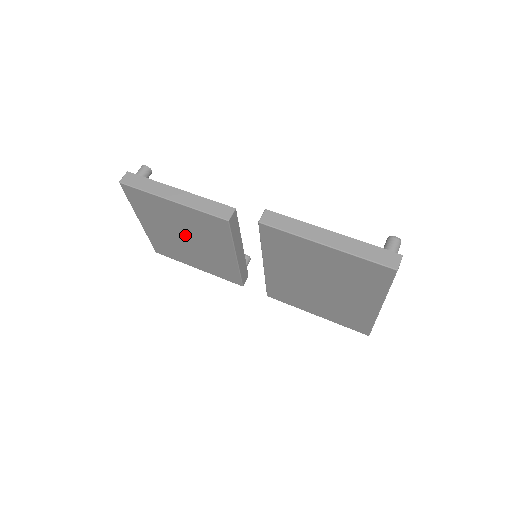
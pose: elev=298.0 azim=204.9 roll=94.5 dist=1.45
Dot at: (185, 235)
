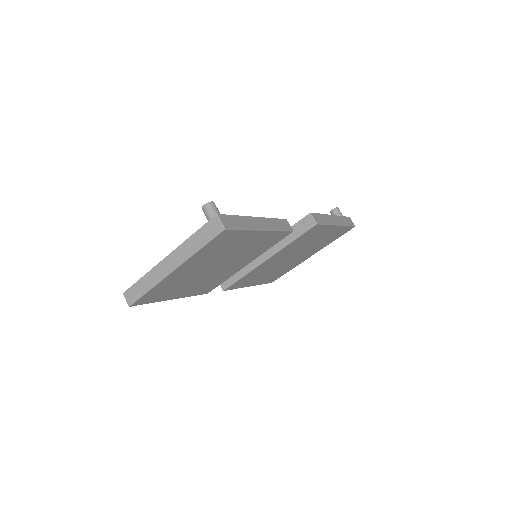
Dot at: (220, 263)
